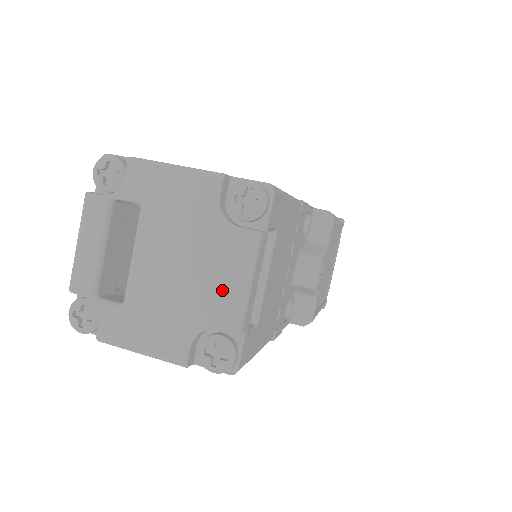
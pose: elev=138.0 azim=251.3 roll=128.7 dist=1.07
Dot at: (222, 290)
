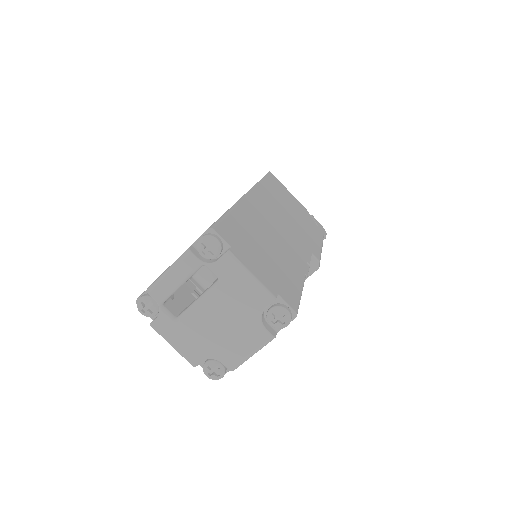
Dot at: (237, 349)
